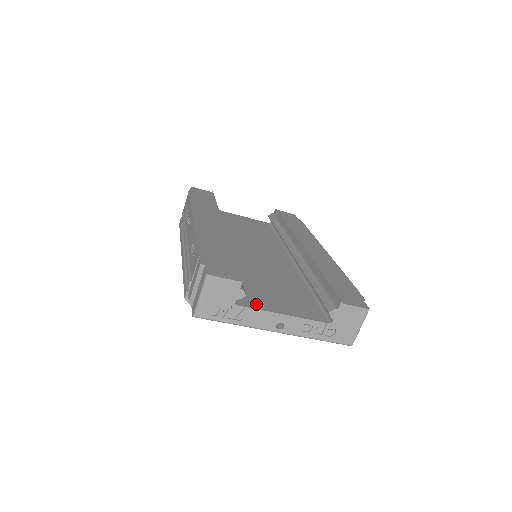
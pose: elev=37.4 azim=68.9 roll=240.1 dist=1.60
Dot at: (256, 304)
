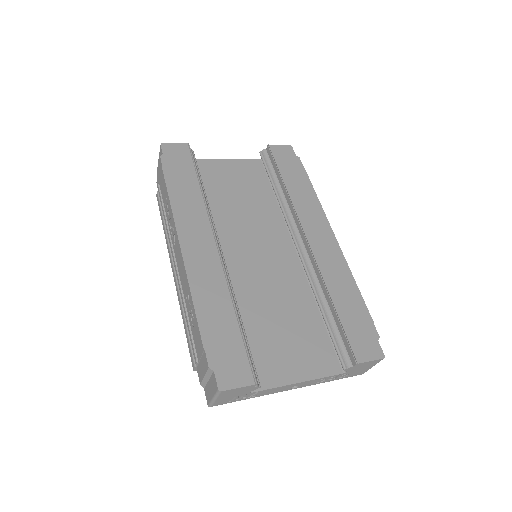
Dot at: (270, 378)
